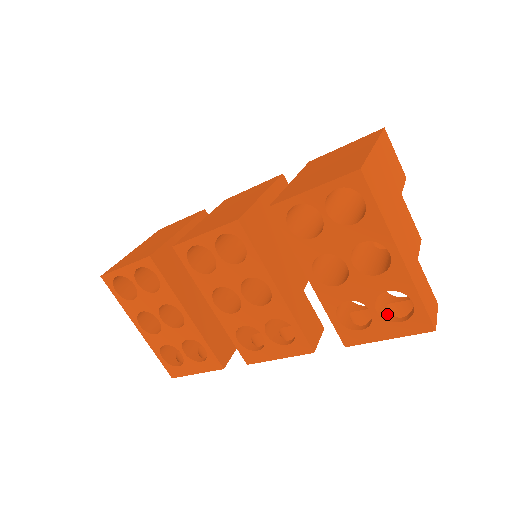
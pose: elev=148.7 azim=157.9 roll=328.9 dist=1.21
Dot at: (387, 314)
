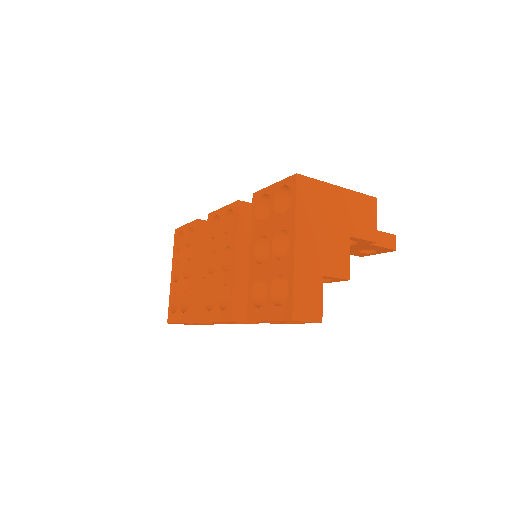
Dot at: (278, 302)
